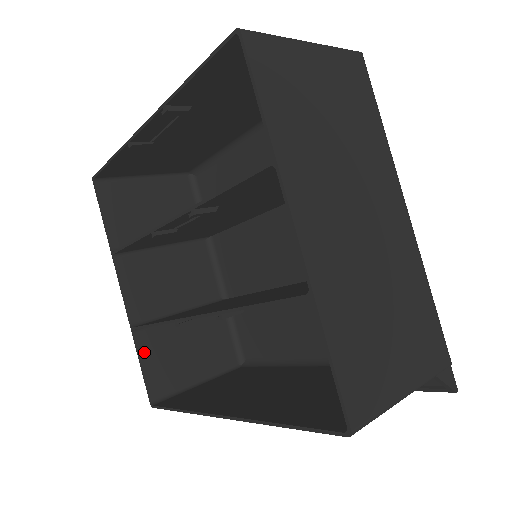
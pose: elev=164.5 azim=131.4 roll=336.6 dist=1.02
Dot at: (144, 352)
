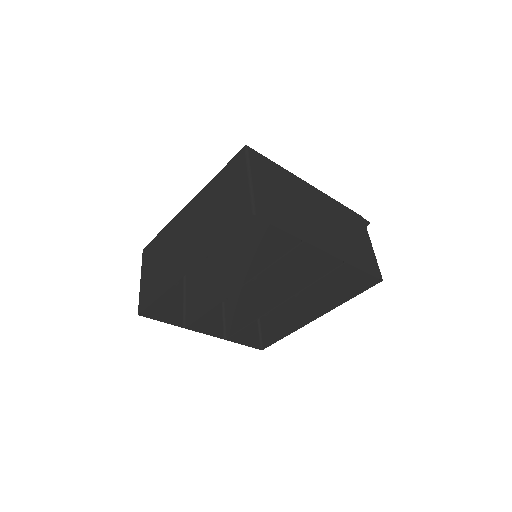
Dot at: (238, 339)
